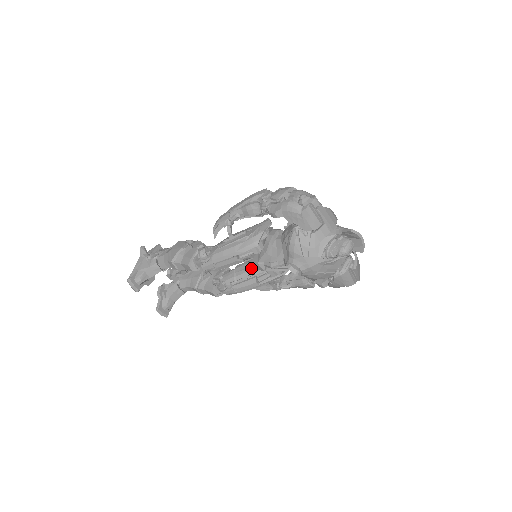
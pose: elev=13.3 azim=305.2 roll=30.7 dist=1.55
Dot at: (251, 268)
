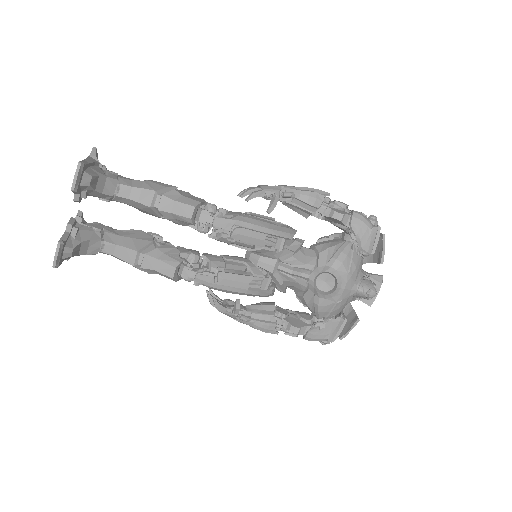
Dot at: (250, 264)
